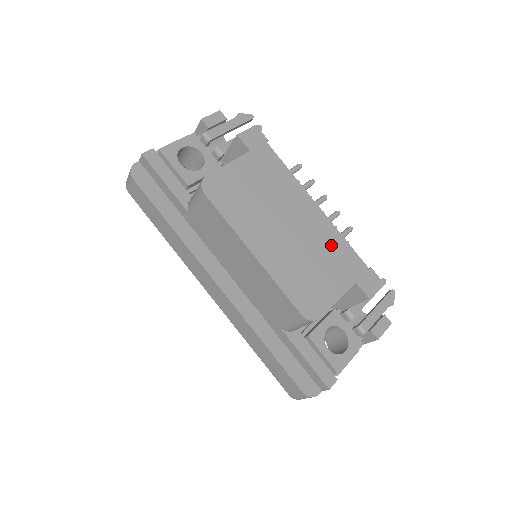
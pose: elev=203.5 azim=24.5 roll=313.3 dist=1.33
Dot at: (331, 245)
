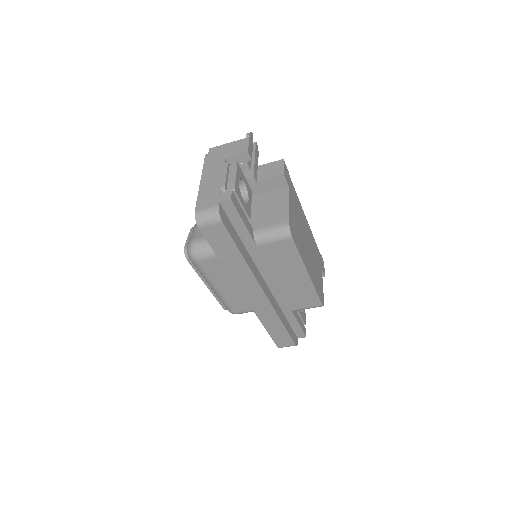
Dot at: (314, 247)
